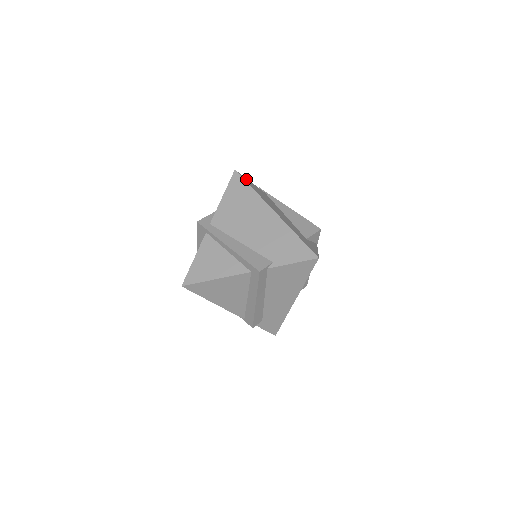
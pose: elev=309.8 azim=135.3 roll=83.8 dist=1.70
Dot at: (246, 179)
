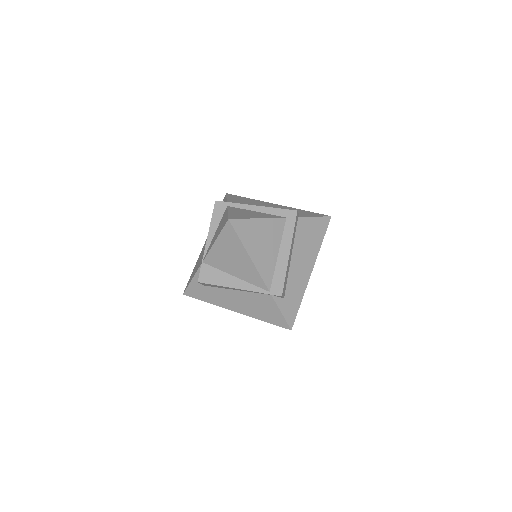
Dot at: occluded
